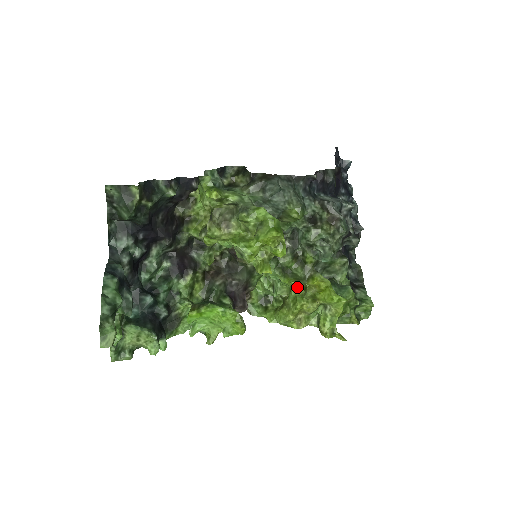
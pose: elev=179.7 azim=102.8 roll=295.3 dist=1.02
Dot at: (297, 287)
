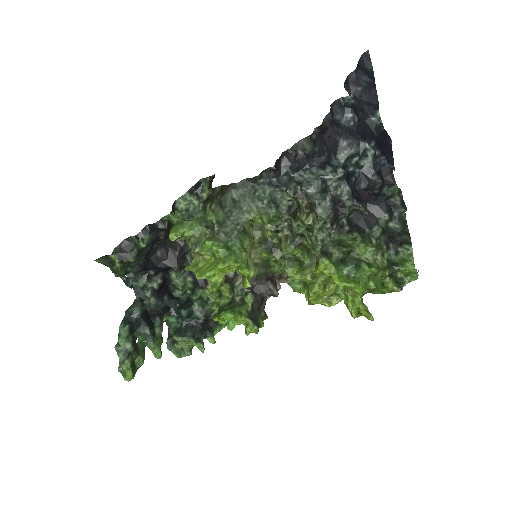
Dot at: (300, 279)
